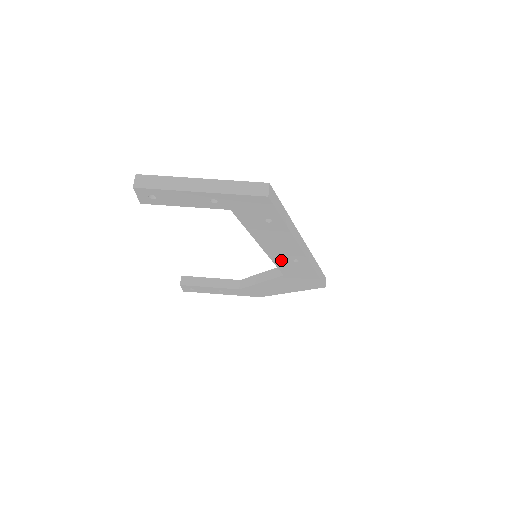
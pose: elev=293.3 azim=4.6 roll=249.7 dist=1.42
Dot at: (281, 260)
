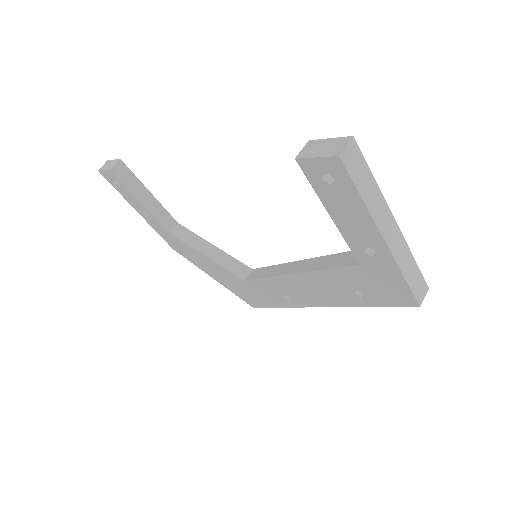
Dot at: (276, 285)
